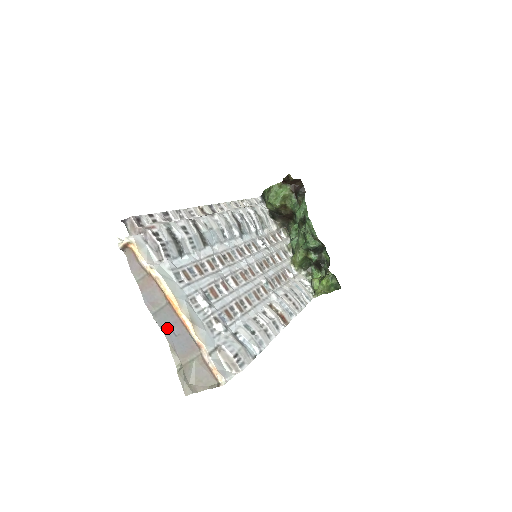
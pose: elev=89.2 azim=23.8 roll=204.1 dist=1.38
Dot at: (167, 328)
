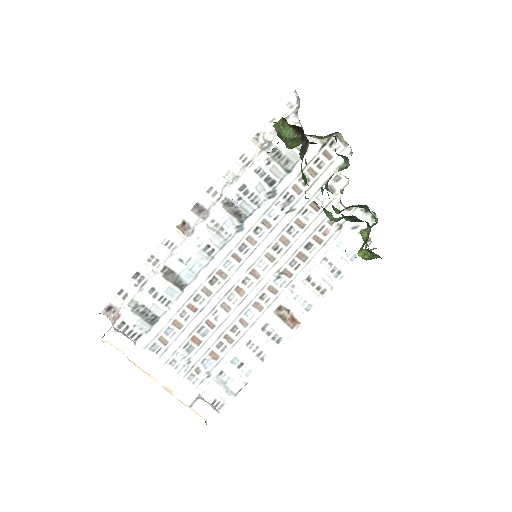
Dot at: occluded
